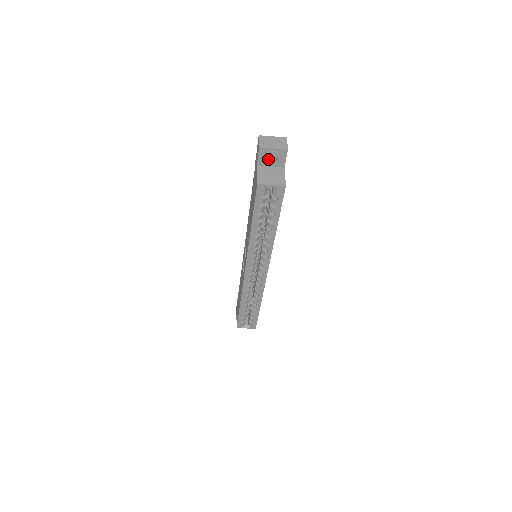
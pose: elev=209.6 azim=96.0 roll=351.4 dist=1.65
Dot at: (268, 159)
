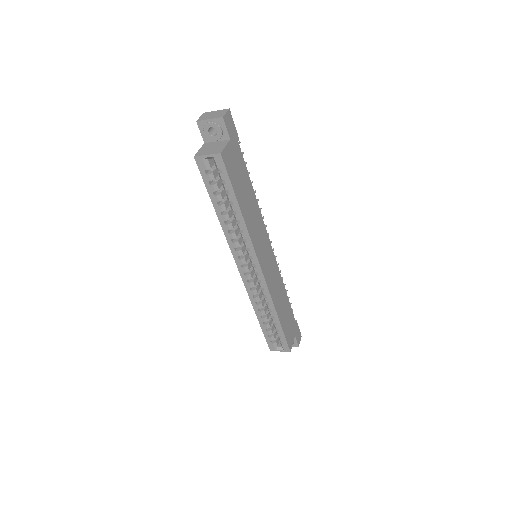
Dot at: (212, 133)
